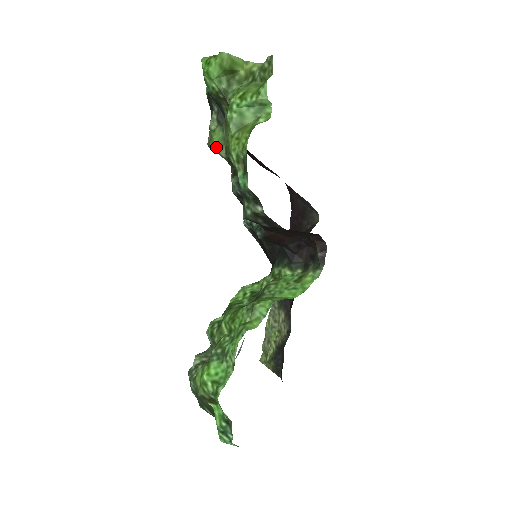
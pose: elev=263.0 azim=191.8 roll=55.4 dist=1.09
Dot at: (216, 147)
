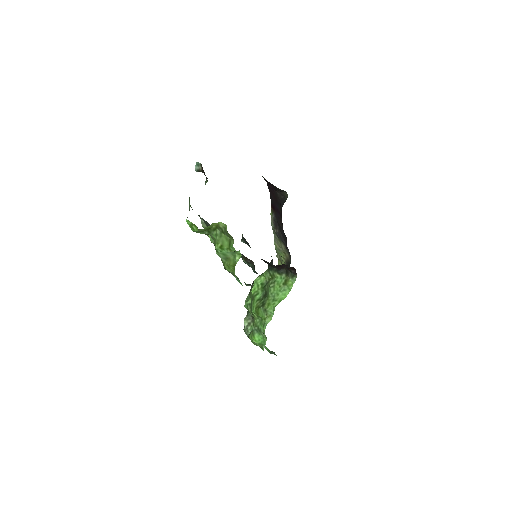
Dot at: (212, 242)
